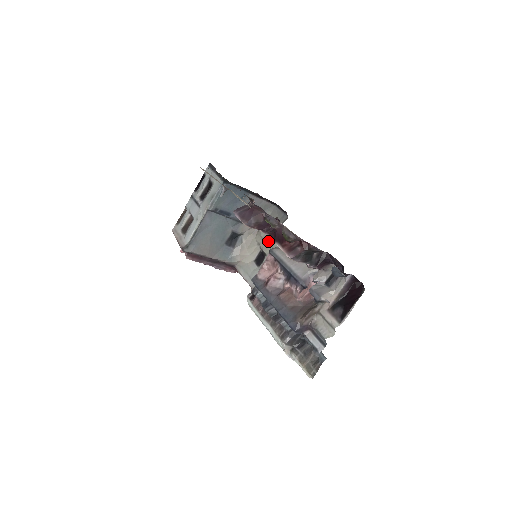
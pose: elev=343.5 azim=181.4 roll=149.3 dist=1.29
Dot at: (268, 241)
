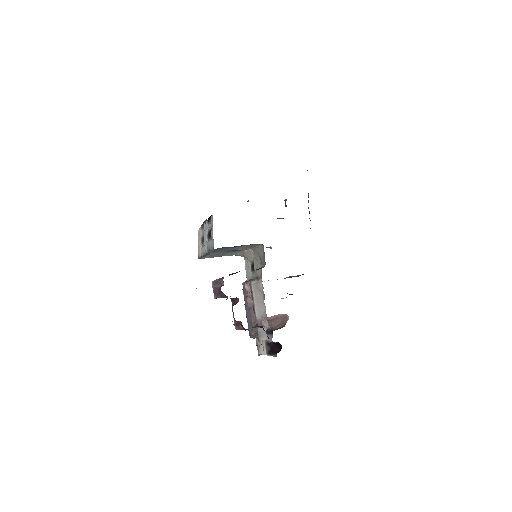
Dot at: (256, 264)
